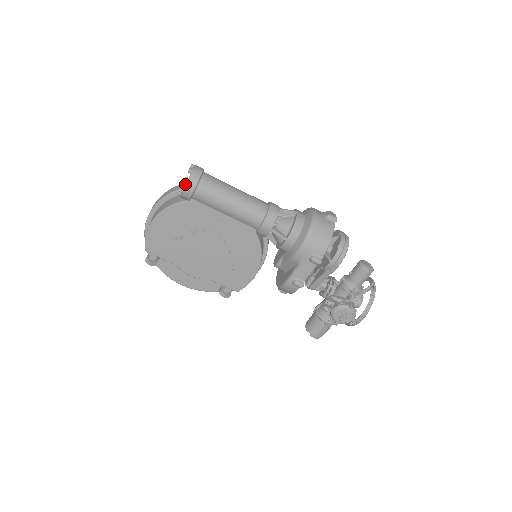
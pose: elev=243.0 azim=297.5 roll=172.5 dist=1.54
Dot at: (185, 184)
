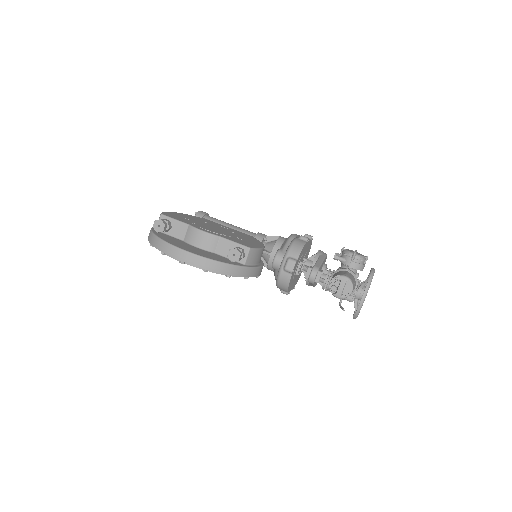
Dot at: occluded
